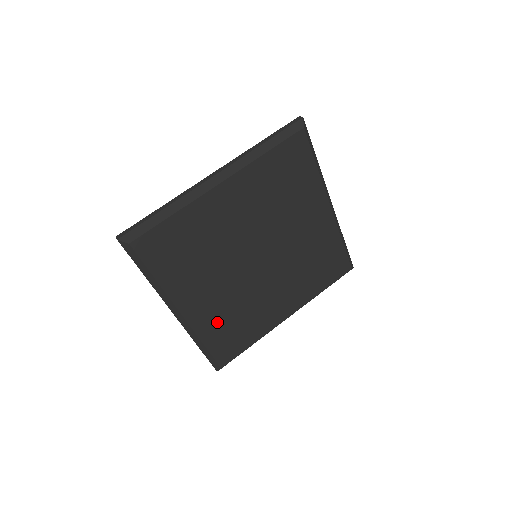
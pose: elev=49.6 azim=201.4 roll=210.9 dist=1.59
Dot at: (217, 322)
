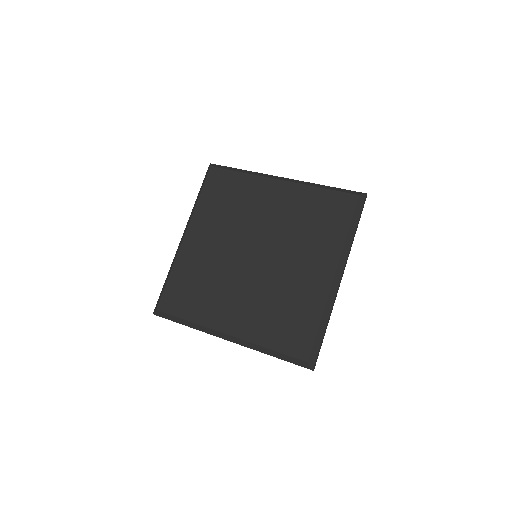
Dot at: (191, 268)
